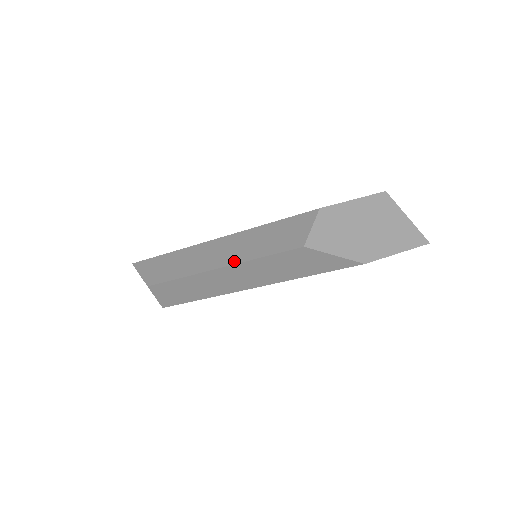
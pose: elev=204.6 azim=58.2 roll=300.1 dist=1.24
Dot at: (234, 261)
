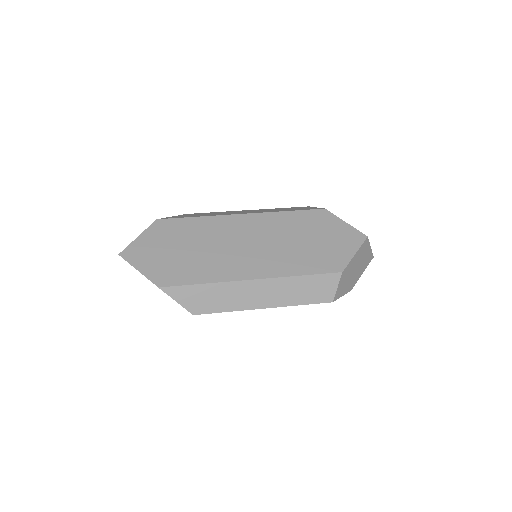
Dot at: (279, 305)
